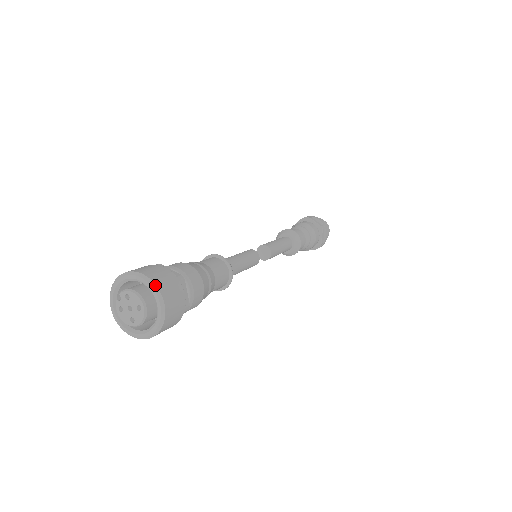
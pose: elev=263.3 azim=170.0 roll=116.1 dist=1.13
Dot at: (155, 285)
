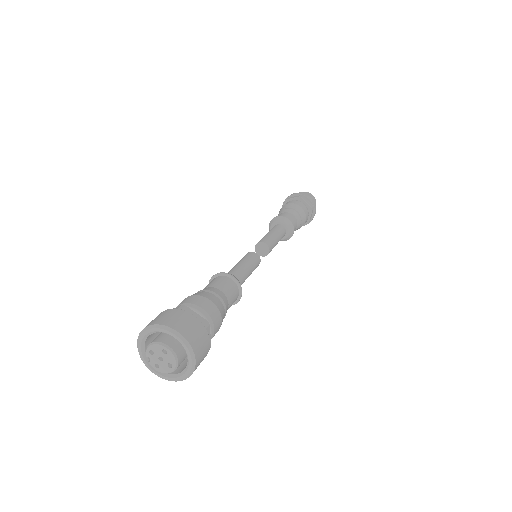
Dot at: (160, 325)
